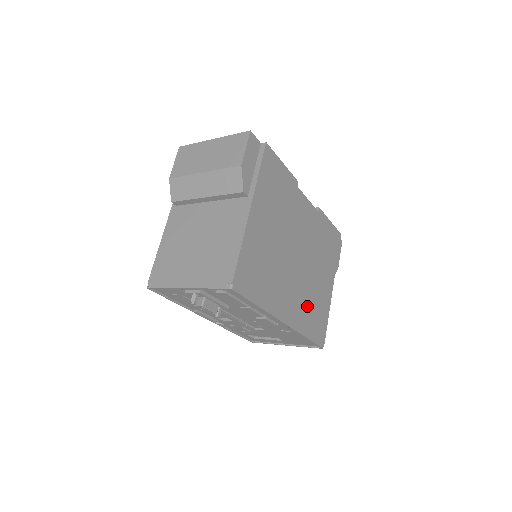
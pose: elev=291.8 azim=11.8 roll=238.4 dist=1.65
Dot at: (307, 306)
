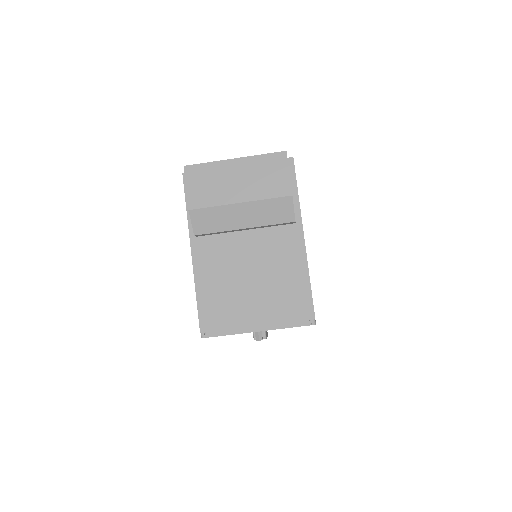
Dot at: occluded
